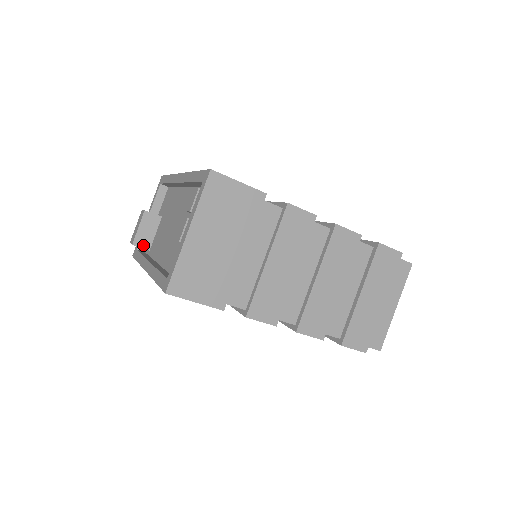
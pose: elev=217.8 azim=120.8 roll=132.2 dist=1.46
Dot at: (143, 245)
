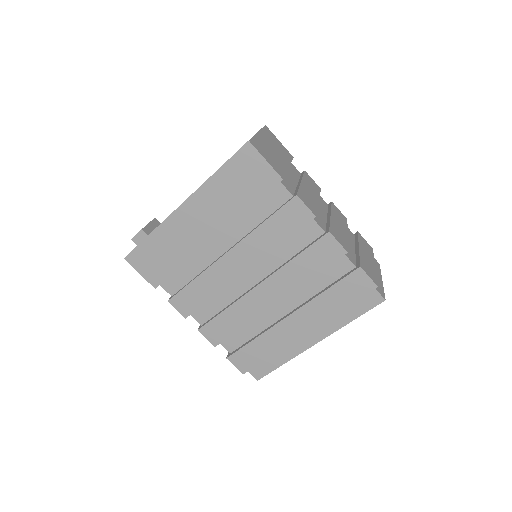
Dot at: occluded
